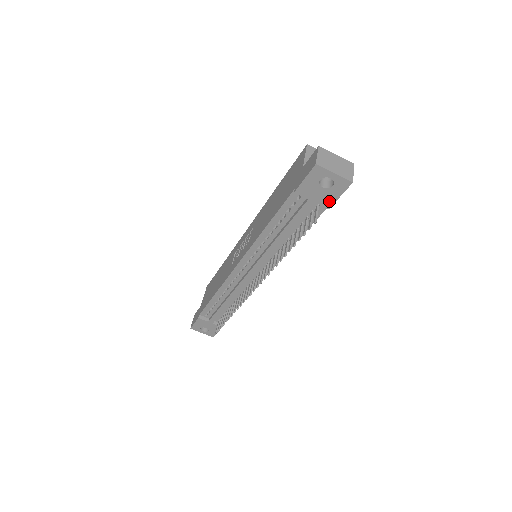
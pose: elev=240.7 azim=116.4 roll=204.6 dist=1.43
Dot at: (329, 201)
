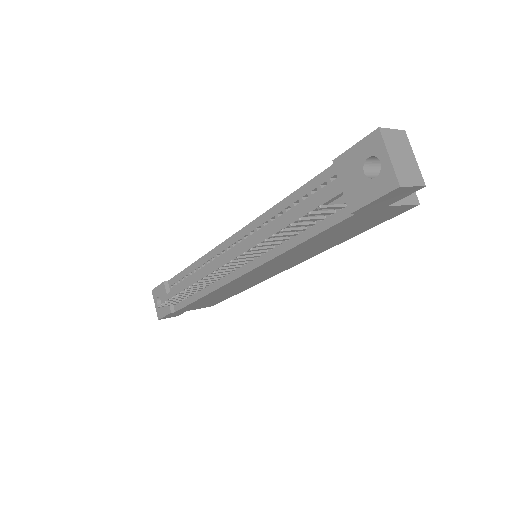
Dot at: (358, 200)
